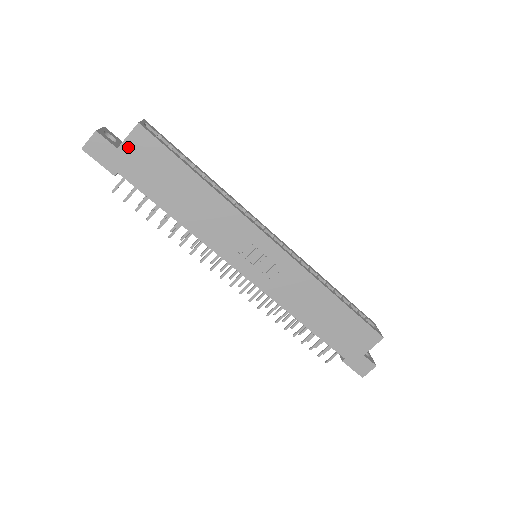
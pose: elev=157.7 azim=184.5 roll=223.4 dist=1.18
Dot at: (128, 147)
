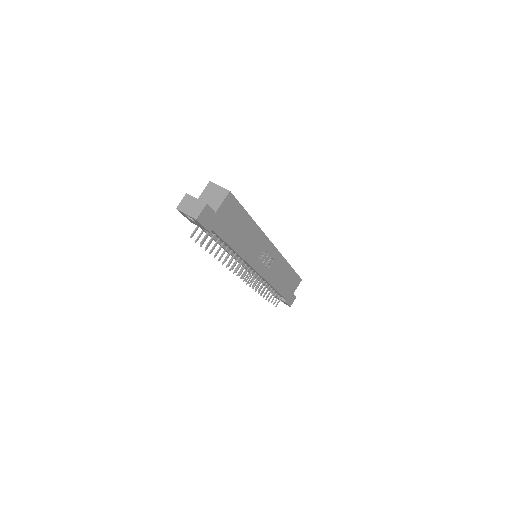
Dot at: (221, 210)
